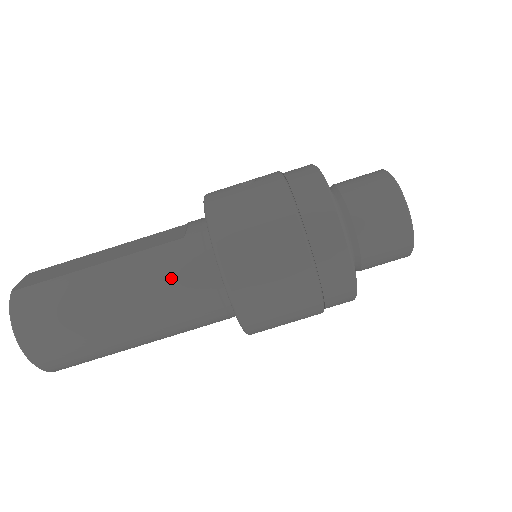
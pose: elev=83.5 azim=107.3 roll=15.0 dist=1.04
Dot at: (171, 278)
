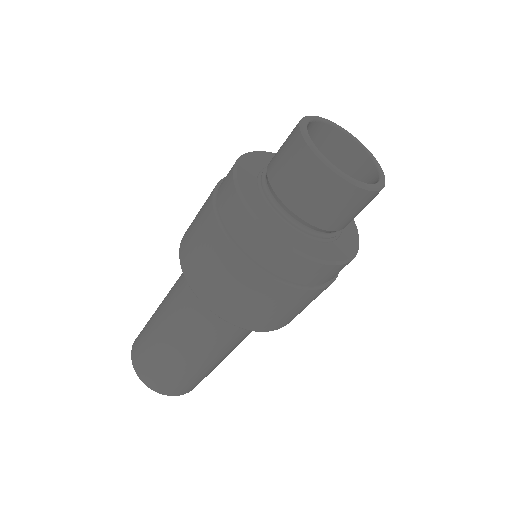
Dot at: (182, 301)
